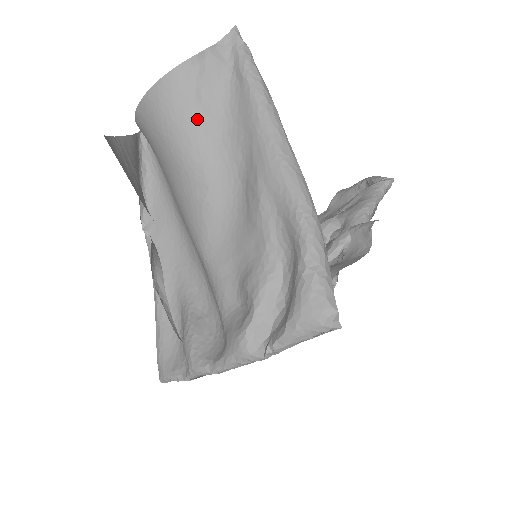
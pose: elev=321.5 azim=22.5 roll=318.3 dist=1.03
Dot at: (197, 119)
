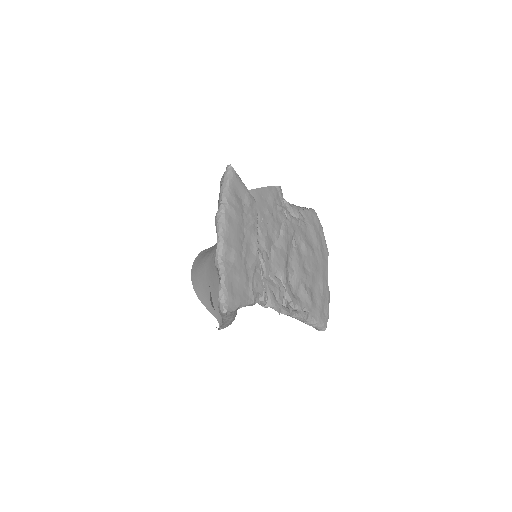
Dot at: (206, 253)
